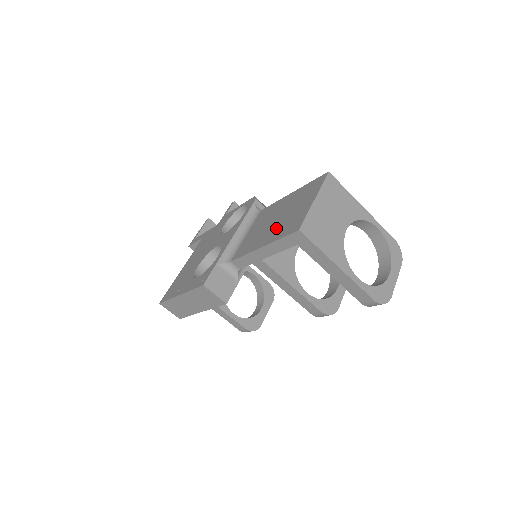
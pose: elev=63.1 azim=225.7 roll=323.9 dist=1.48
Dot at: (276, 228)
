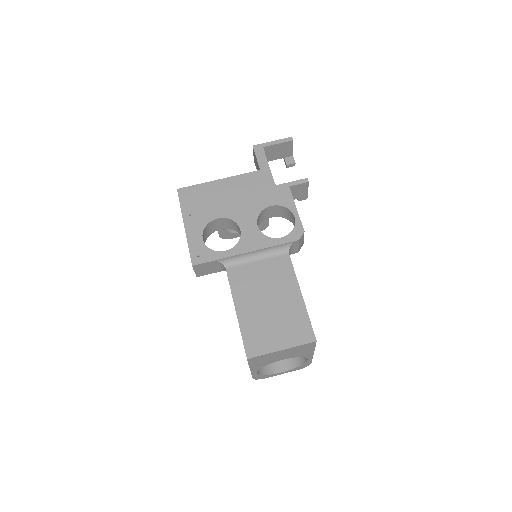
Dot at: (256, 315)
